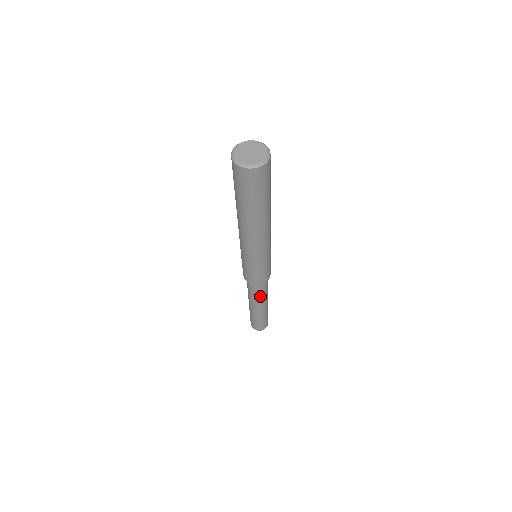
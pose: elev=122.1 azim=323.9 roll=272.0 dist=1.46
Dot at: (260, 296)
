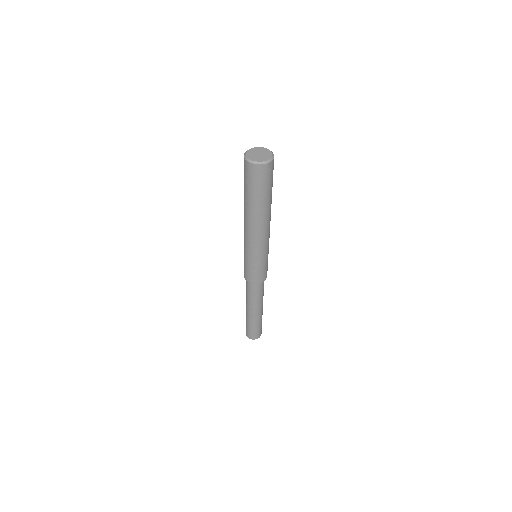
Dot at: (250, 297)
